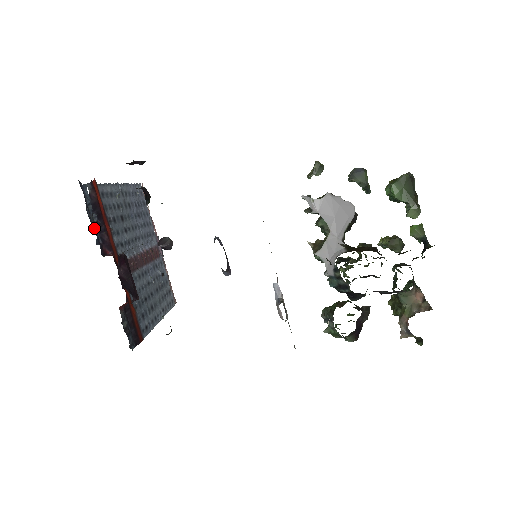
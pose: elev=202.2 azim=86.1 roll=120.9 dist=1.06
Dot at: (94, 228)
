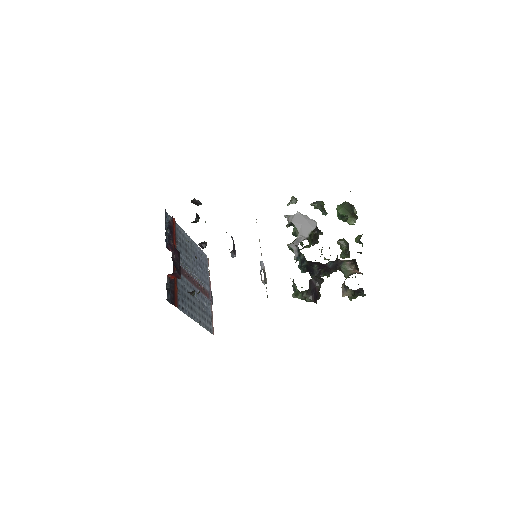
Dot at: (166, 232)
